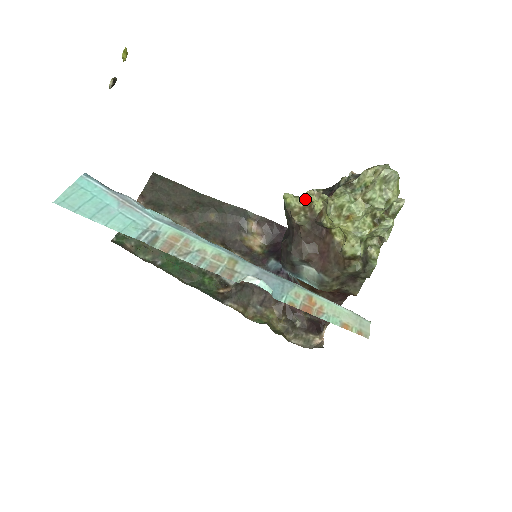
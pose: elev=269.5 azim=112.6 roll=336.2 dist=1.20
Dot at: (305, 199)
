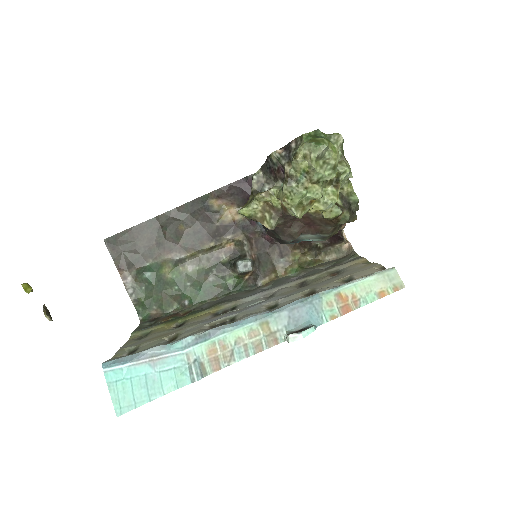
Dot at: (258, 202)
